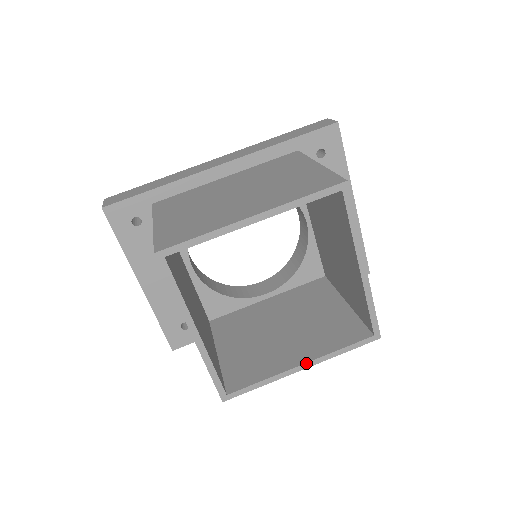
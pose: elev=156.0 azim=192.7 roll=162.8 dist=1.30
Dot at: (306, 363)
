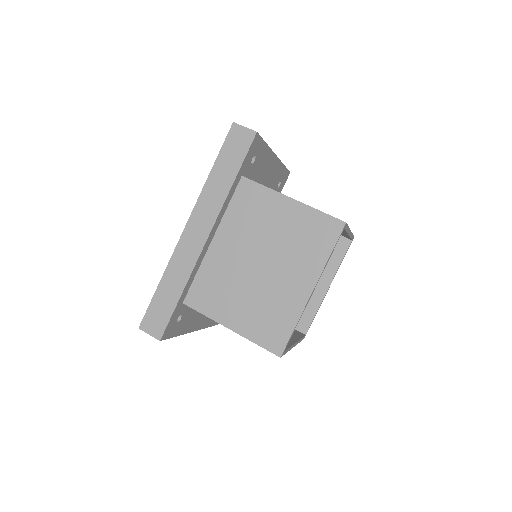
Dot at: occluded
